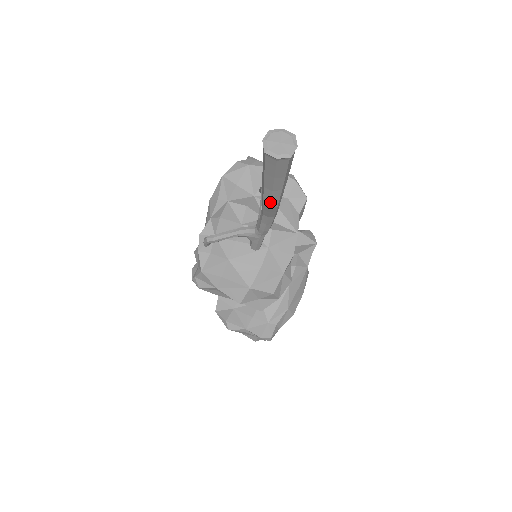
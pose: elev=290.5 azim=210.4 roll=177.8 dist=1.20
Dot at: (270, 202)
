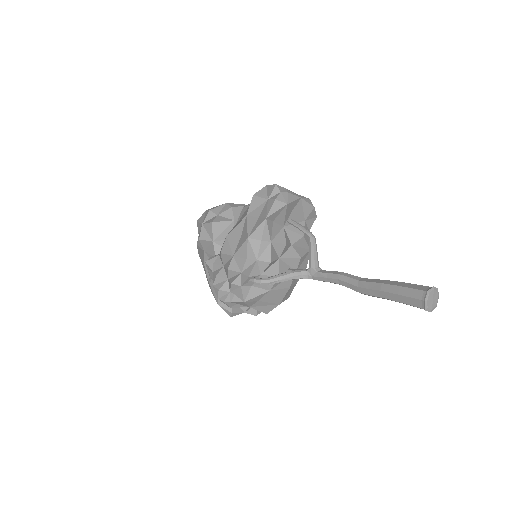
Dot at: occluded
